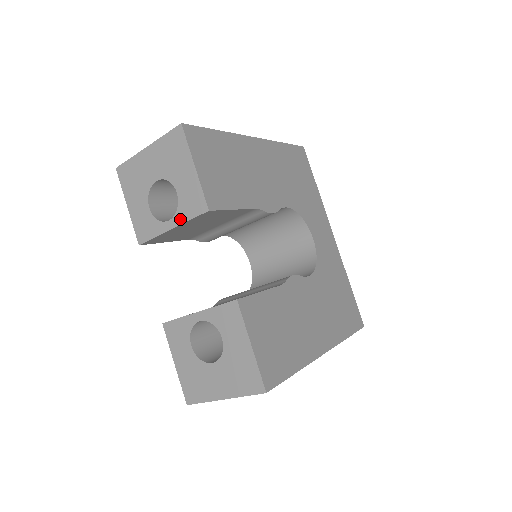
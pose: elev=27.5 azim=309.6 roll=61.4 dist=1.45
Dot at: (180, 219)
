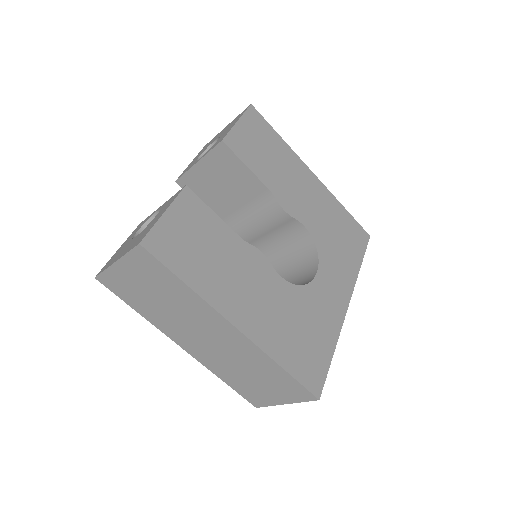
Dot at: (206, 154)
